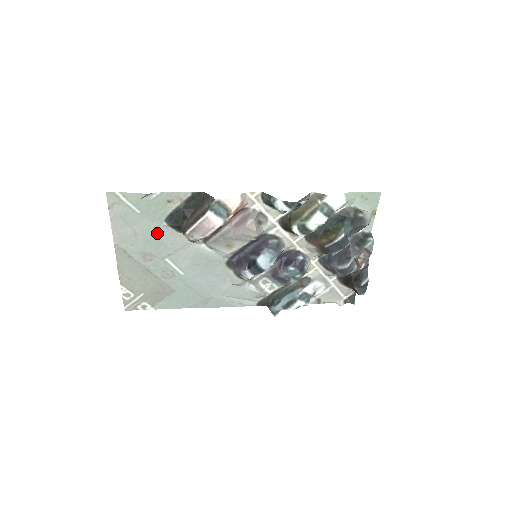
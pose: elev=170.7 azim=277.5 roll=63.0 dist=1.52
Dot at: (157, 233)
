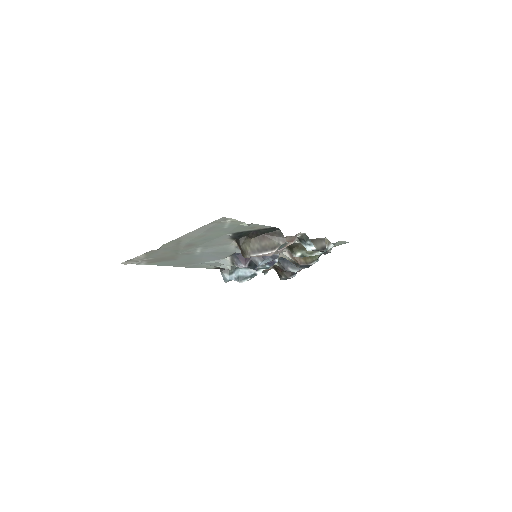
Dot at: (217, 237)
